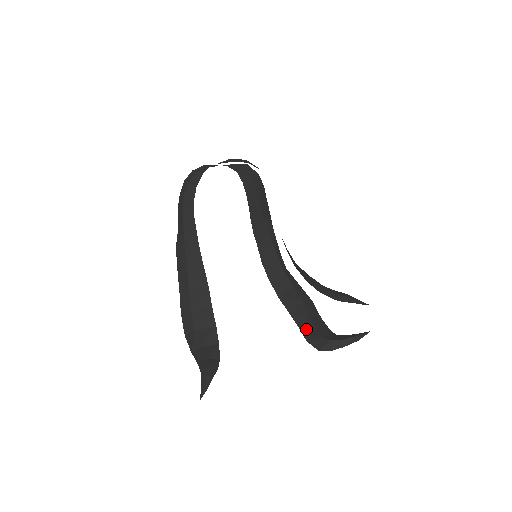
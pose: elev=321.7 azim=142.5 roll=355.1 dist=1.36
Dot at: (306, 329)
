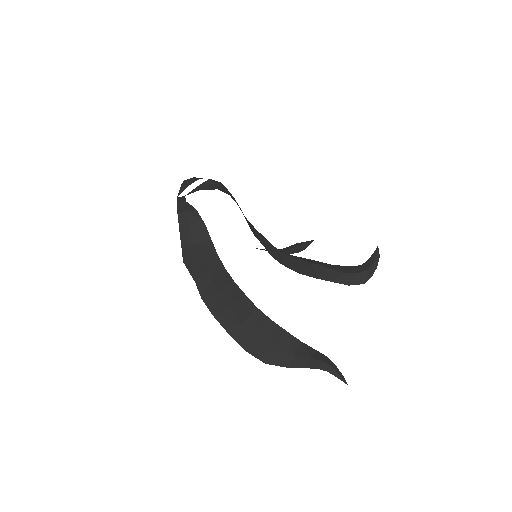
Dot at: (339, 278)
